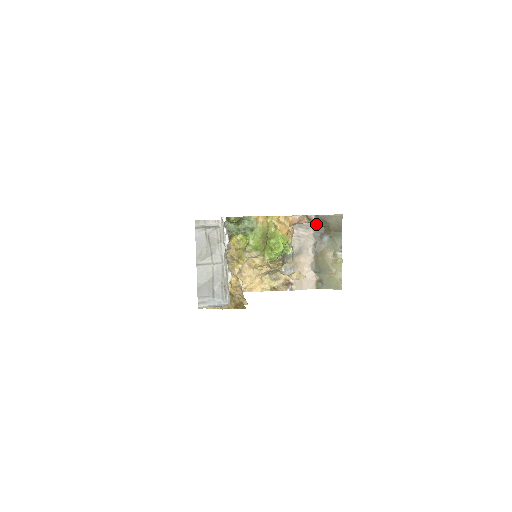
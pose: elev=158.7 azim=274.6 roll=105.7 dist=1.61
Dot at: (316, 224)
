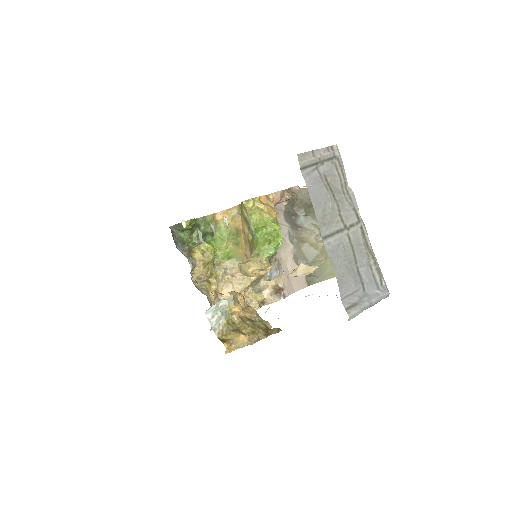
Dot at: (283, 205)
